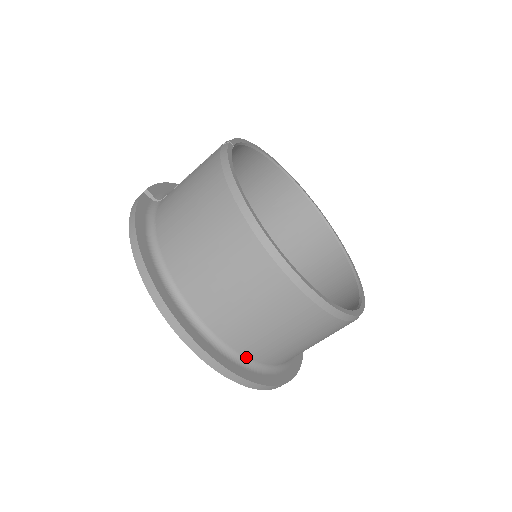
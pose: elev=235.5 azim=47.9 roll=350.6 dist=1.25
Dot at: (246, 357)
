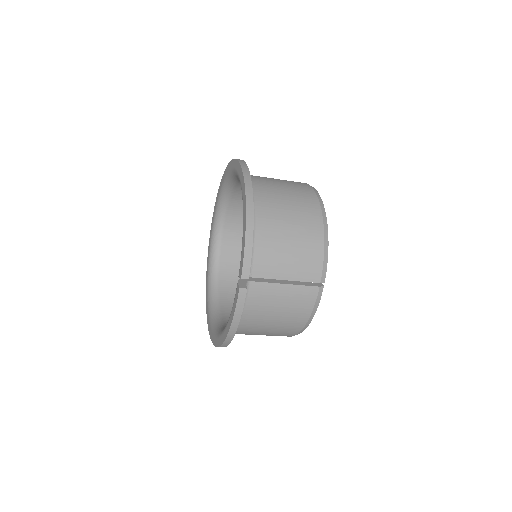
Dot at: occluded
